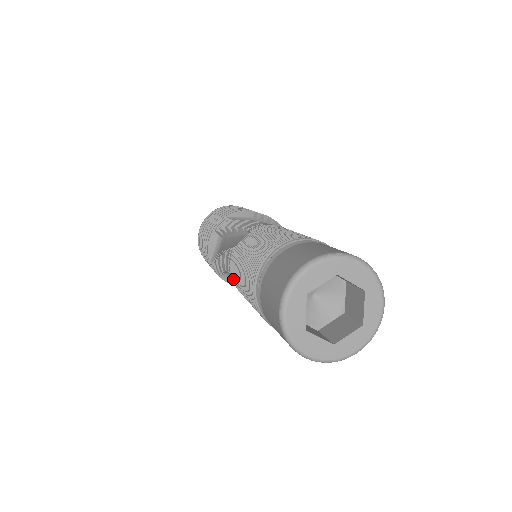
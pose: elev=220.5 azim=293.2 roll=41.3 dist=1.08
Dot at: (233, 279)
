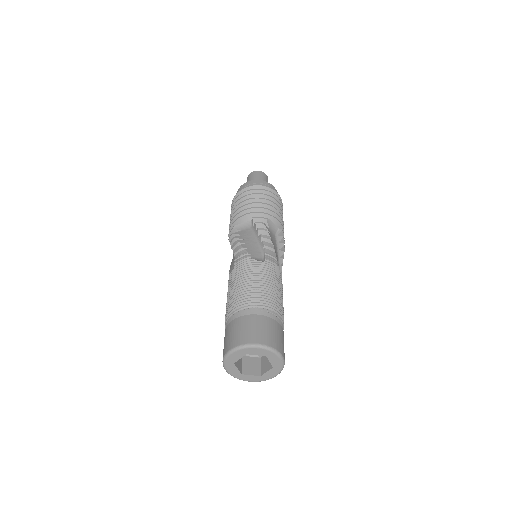
Dot at: occluded
